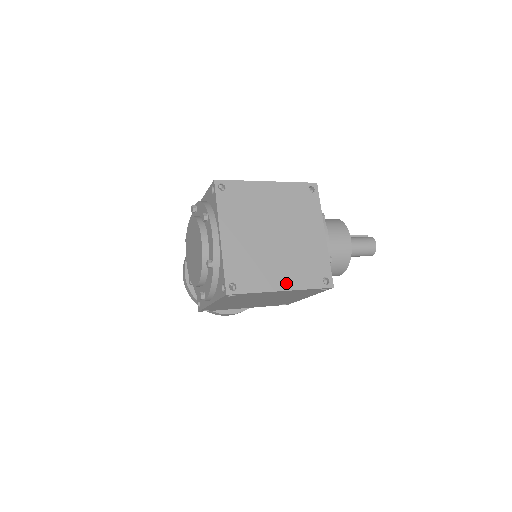
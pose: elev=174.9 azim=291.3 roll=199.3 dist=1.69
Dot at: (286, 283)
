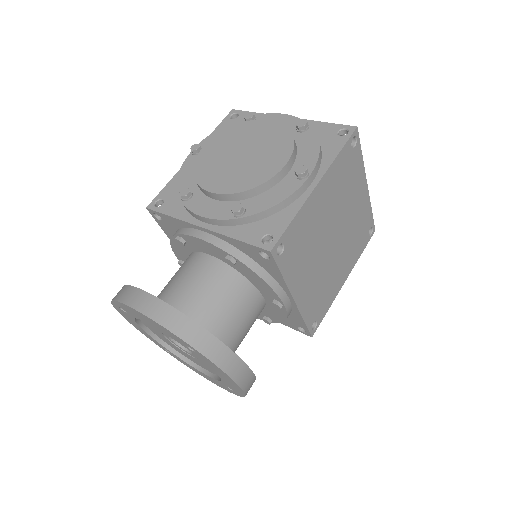
Dot at: occluded
